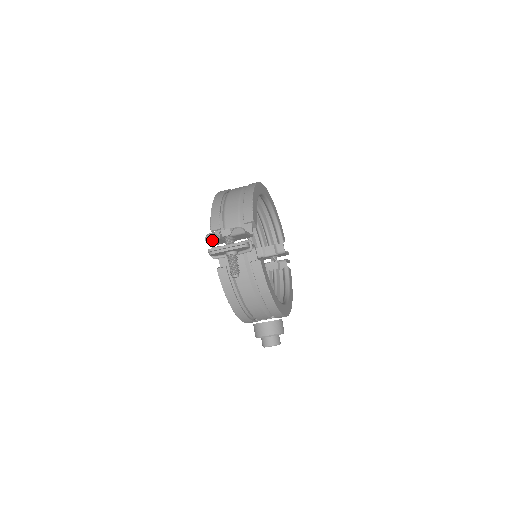
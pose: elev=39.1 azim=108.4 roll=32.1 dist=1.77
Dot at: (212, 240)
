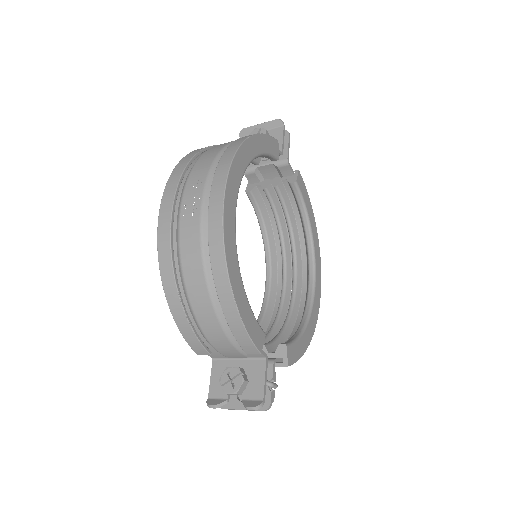
Dot at: (217, 400)
